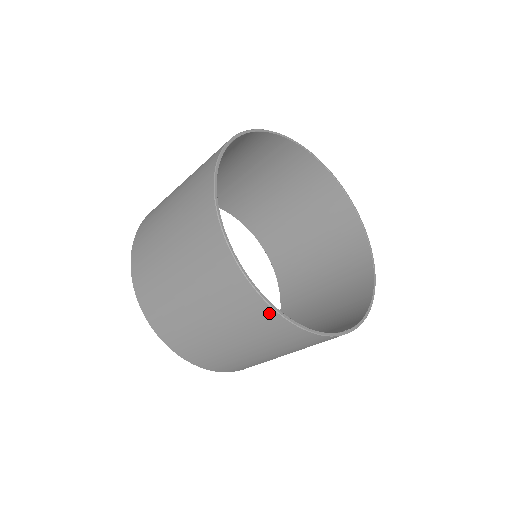
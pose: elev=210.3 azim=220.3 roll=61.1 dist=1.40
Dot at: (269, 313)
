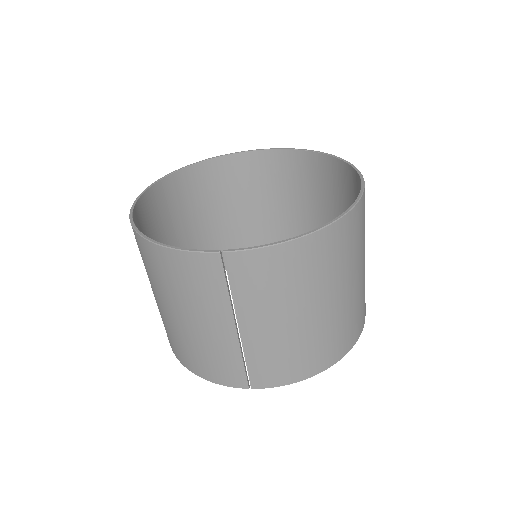
Dot at: (137, 237)
